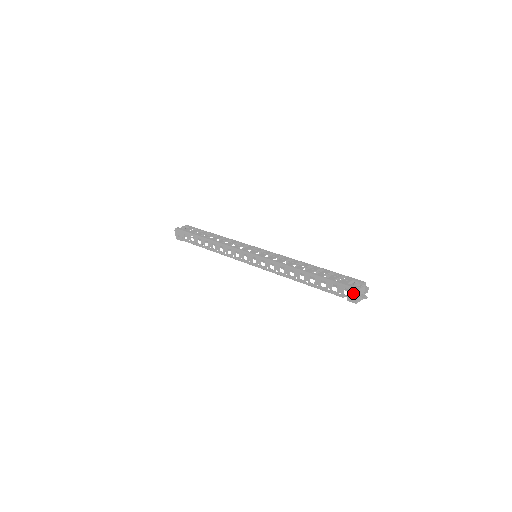
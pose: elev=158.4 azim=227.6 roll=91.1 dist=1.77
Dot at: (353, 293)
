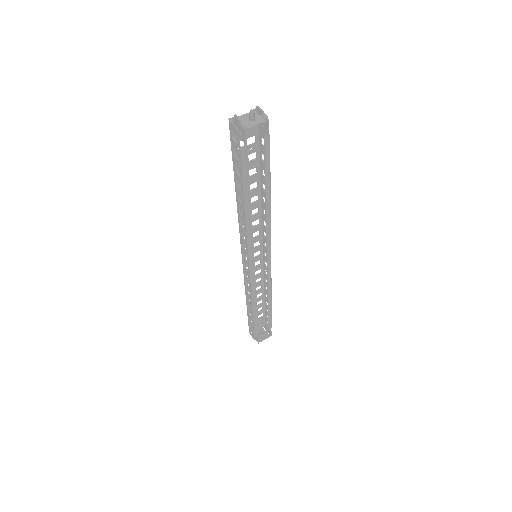
Dot at: (232, 126)
